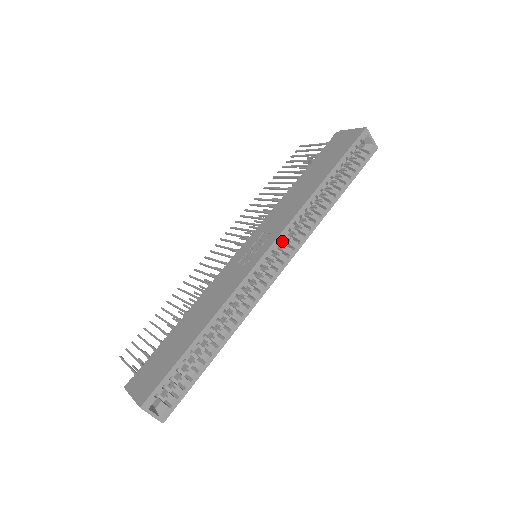
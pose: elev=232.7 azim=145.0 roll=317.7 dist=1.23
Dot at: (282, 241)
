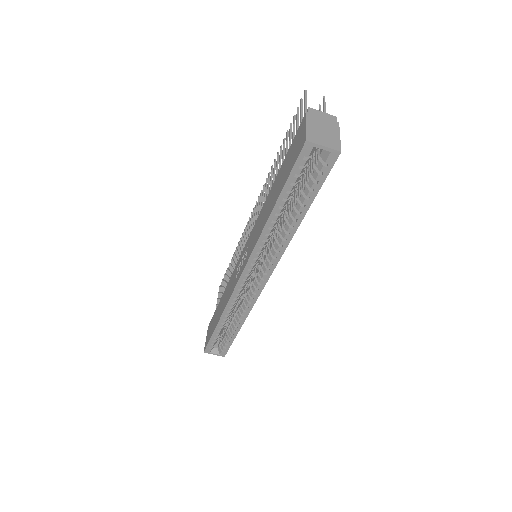
Dot at: (252, 267)
